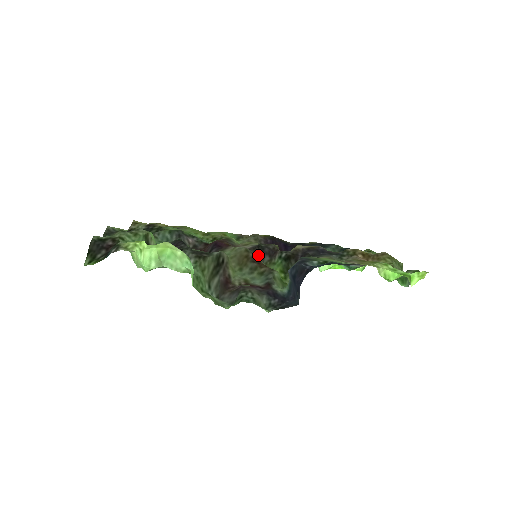
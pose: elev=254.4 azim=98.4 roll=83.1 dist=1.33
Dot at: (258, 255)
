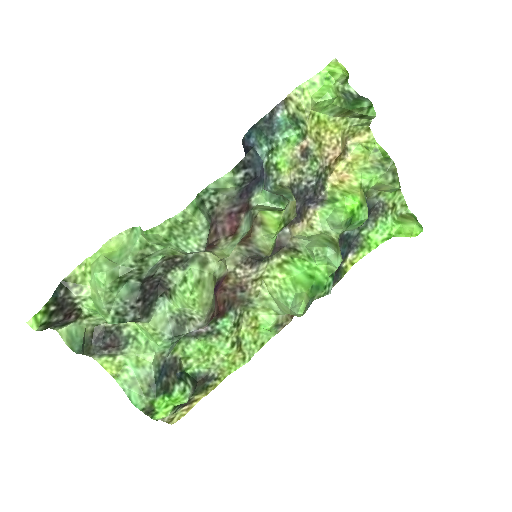
Dot at: (260, 257)
